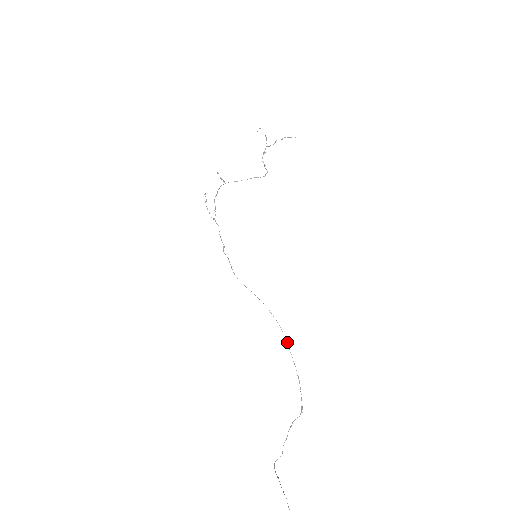
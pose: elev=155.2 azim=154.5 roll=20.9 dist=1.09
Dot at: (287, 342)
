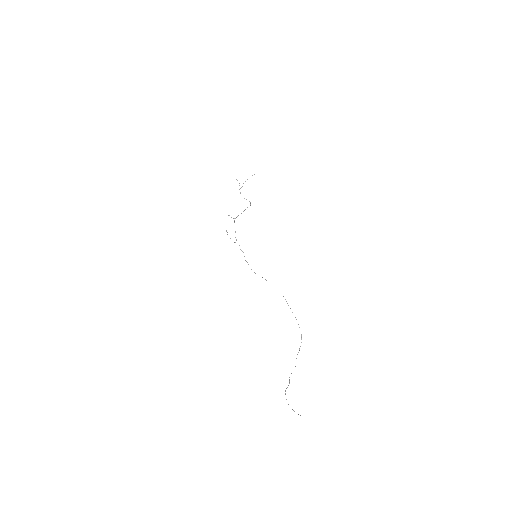
Dot at: (286, 301)
